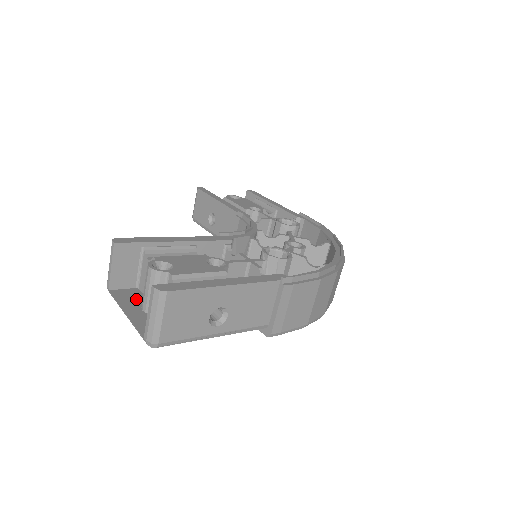
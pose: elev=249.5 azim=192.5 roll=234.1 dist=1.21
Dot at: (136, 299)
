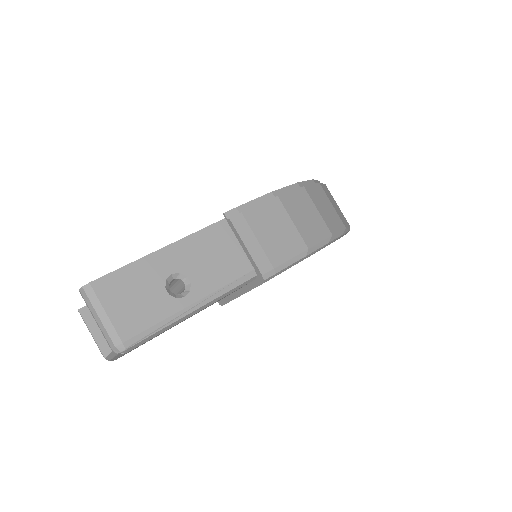
Dot at: occluded
